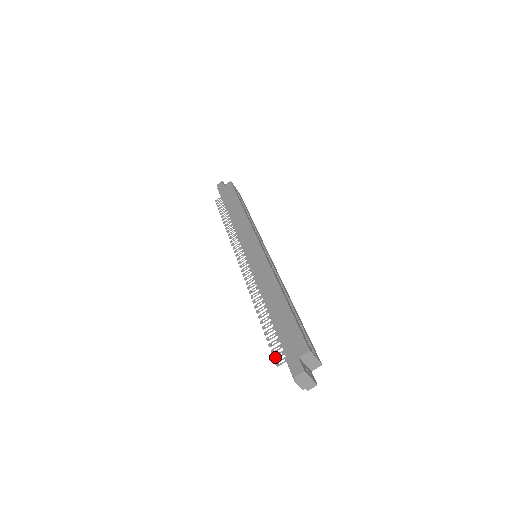
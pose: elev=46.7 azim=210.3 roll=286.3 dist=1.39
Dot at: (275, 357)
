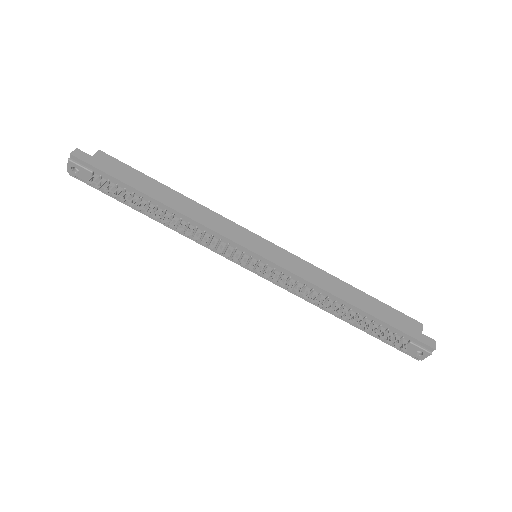
Dot at: (397, 345)
